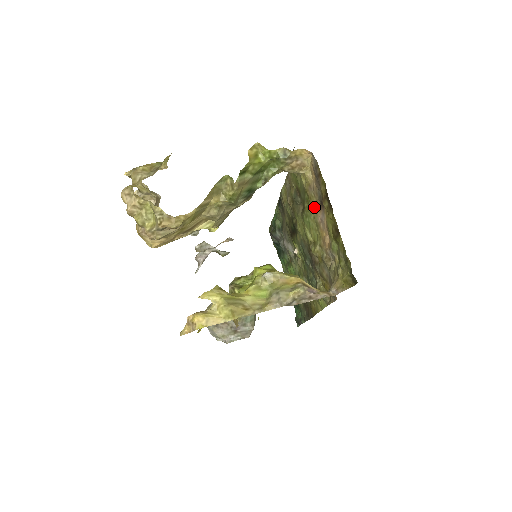
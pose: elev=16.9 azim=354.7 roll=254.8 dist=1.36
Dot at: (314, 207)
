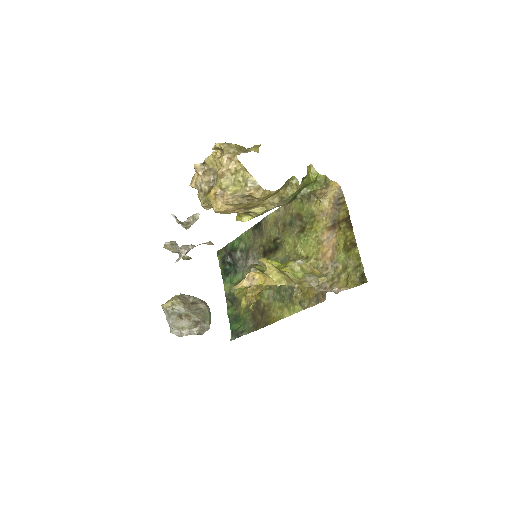
Dot at: (321, 228)
